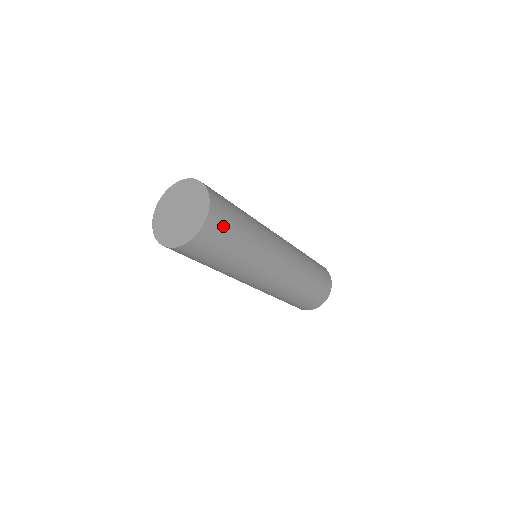
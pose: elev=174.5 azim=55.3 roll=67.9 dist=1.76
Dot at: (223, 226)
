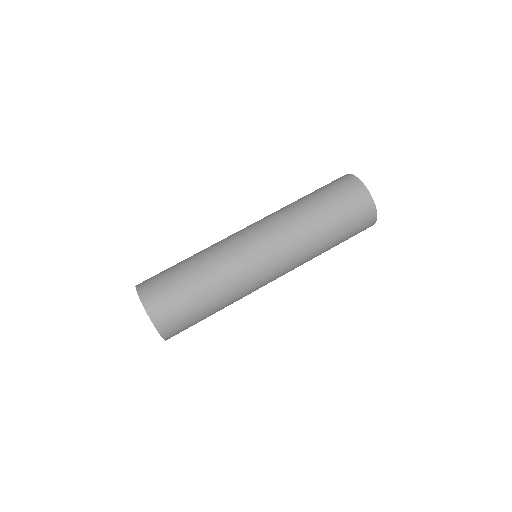
Dot at: (165, 295)
